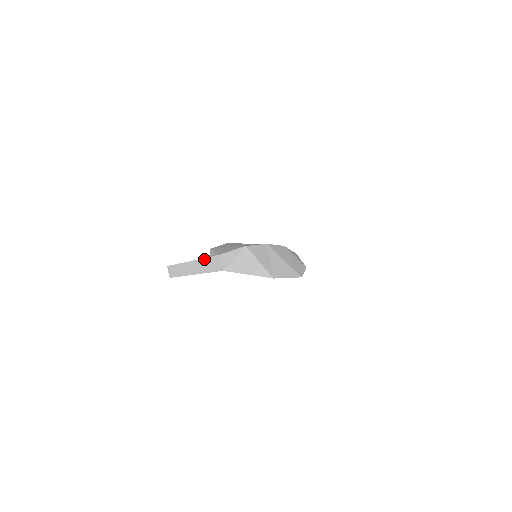
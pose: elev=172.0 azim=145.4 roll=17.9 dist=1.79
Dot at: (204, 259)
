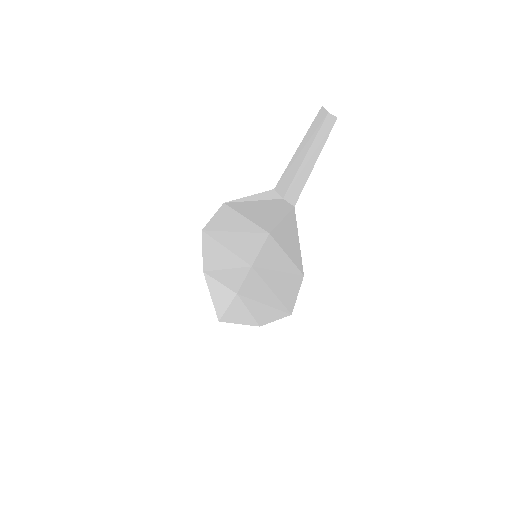
Dot at: occluded
